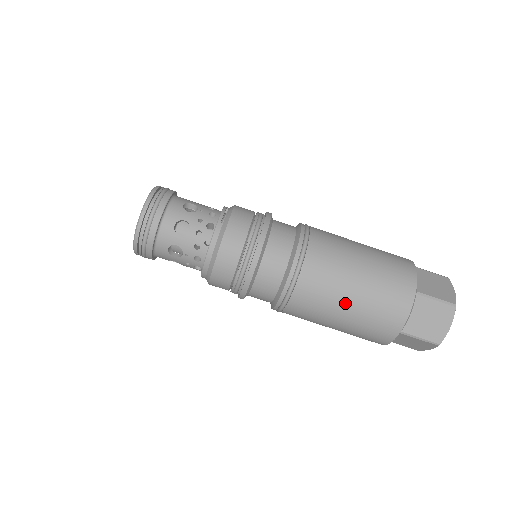
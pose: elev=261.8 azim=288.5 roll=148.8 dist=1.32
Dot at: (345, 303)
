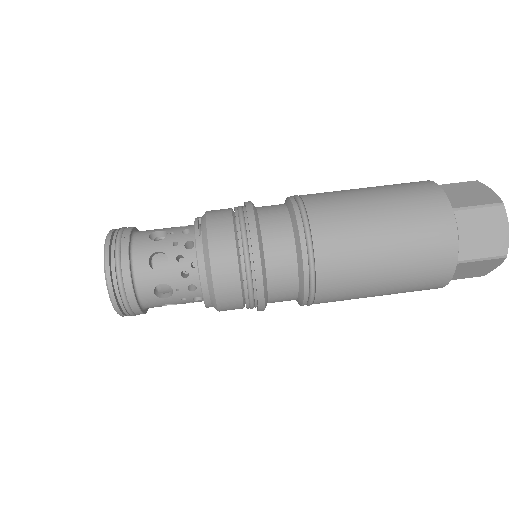
Dot at: (380, 258)
